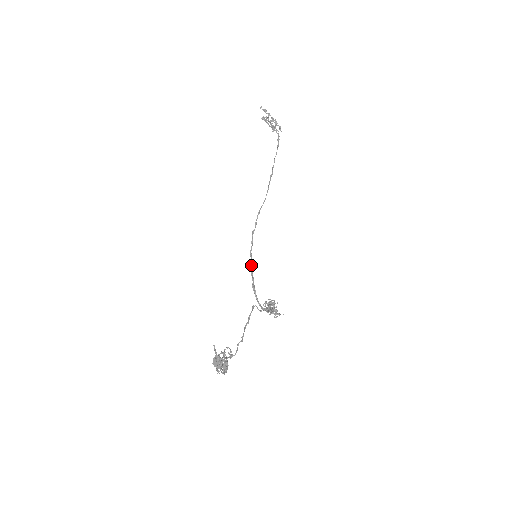
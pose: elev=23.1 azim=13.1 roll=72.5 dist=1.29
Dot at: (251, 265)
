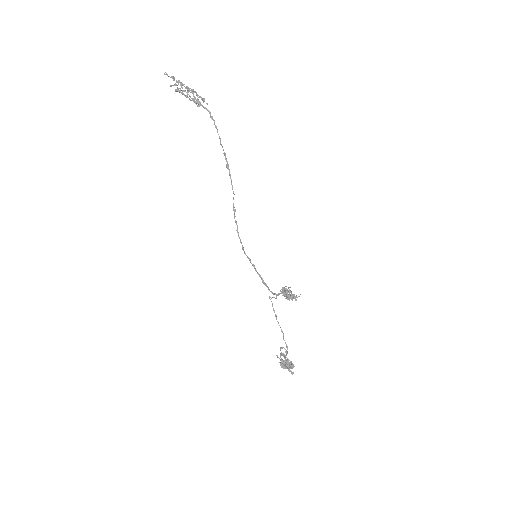
Dot at: (252, 264)
